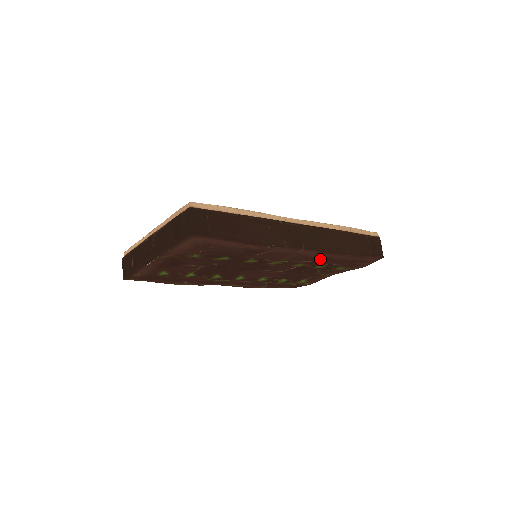
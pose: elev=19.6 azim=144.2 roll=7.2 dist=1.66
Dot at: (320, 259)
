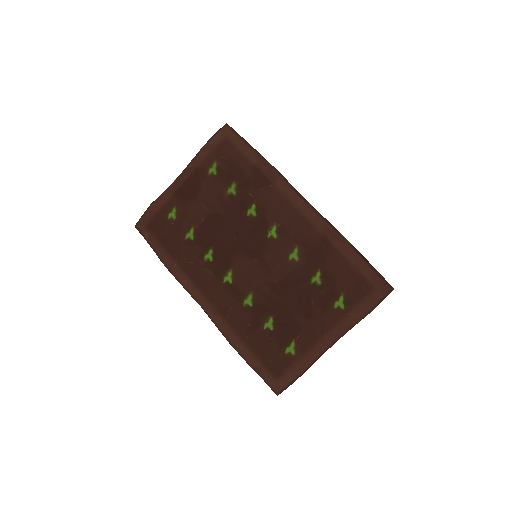
Dot at: (318, 240)
